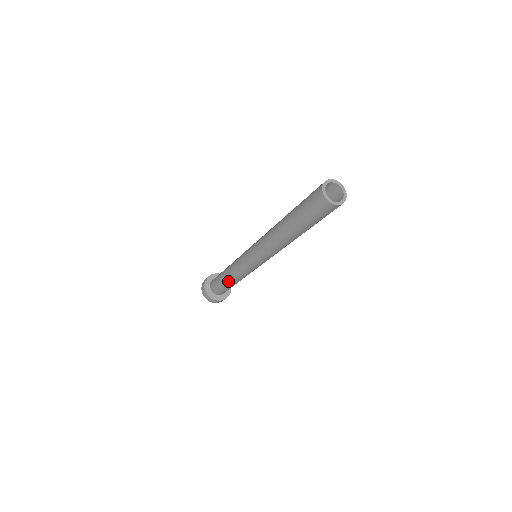
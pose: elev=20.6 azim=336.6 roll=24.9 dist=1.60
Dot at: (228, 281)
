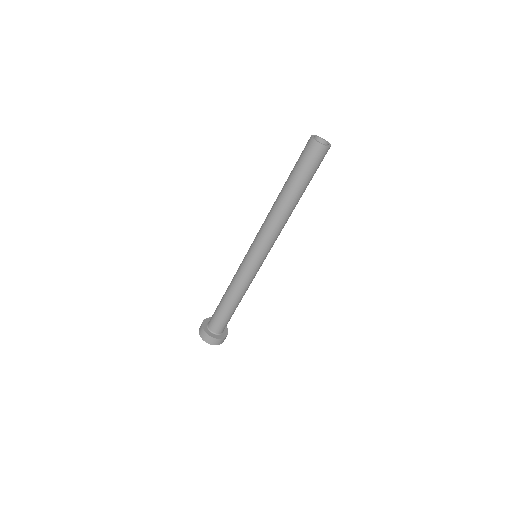
Dot at: (227, 300)
